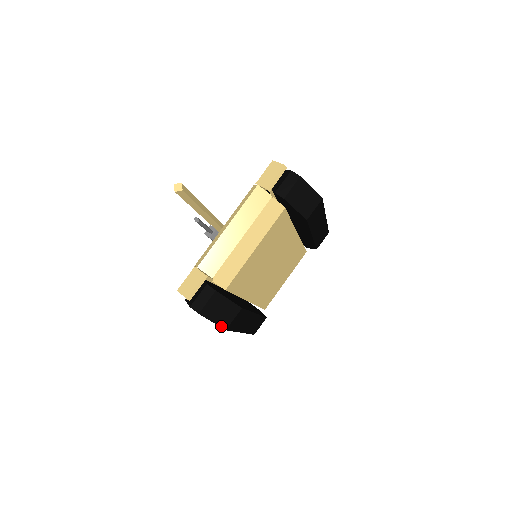
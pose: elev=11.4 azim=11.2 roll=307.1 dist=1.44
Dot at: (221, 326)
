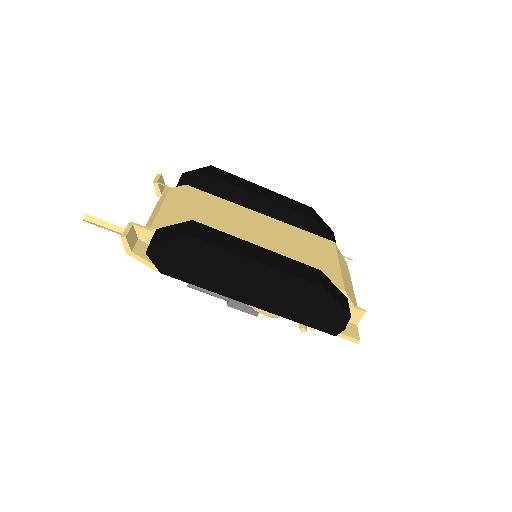
Dot at: (180, 236)
